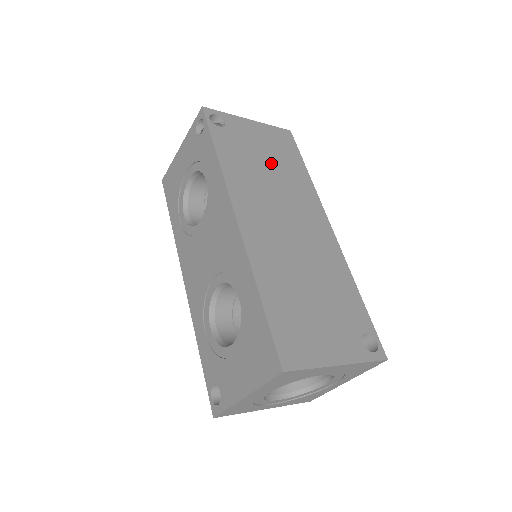
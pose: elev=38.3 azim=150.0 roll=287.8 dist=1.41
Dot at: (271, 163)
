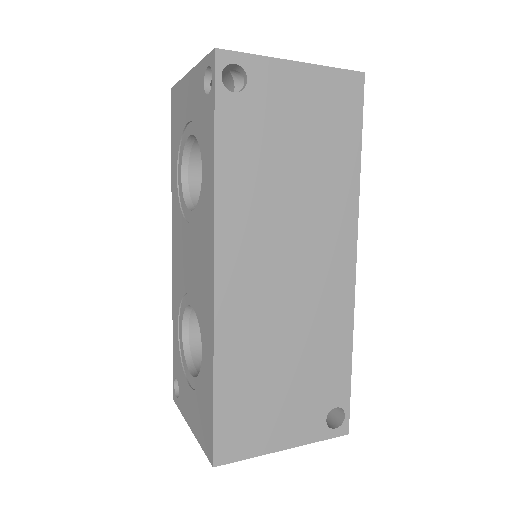
Dot at: (303, 156)
